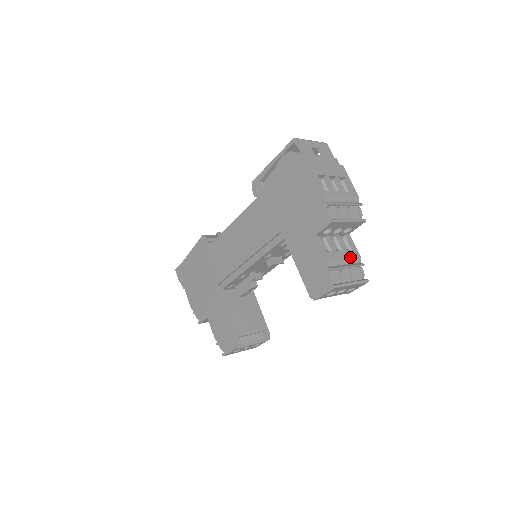
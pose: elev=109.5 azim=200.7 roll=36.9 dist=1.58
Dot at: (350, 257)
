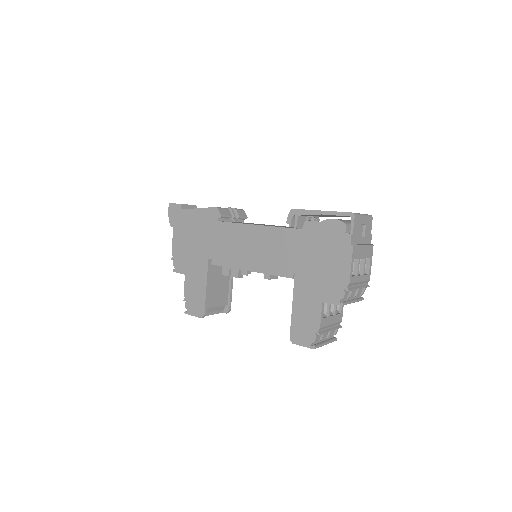
Dot at: (336, 321)
